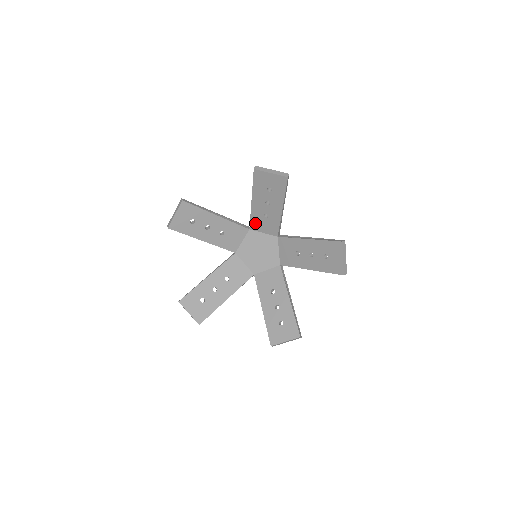
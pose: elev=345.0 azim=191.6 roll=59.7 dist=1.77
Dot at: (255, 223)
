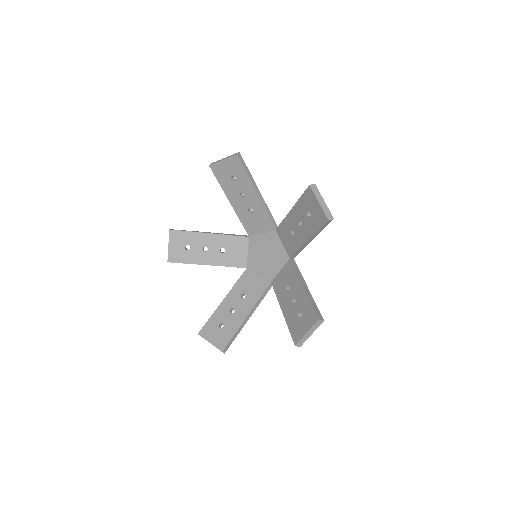
Dot at: (248, 226)
